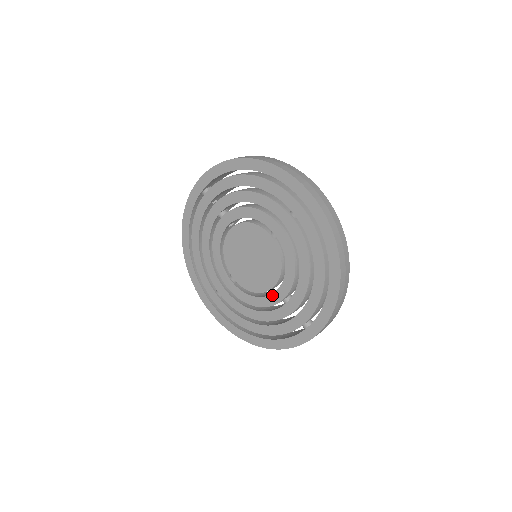
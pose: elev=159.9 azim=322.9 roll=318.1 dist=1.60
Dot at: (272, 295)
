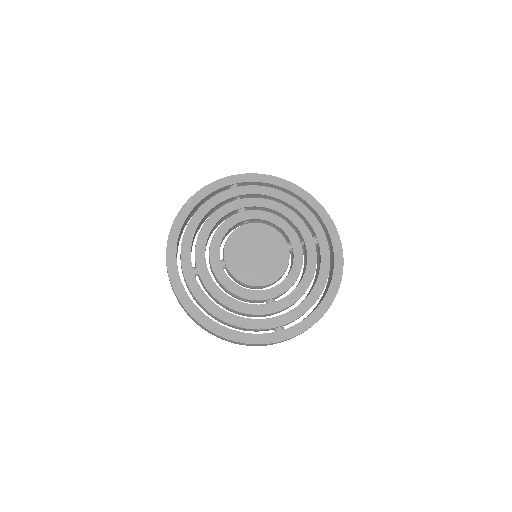
Dot at: (262, 291)
